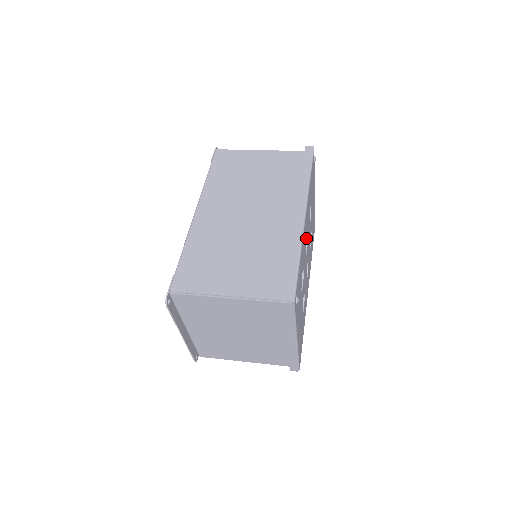
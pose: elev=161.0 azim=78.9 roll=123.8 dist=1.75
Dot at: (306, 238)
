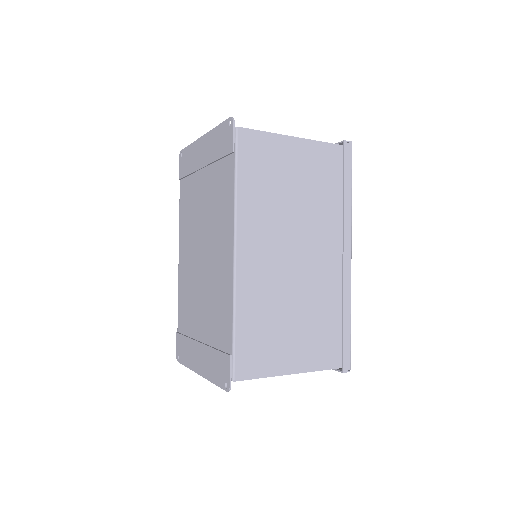
Dot at: occluded
